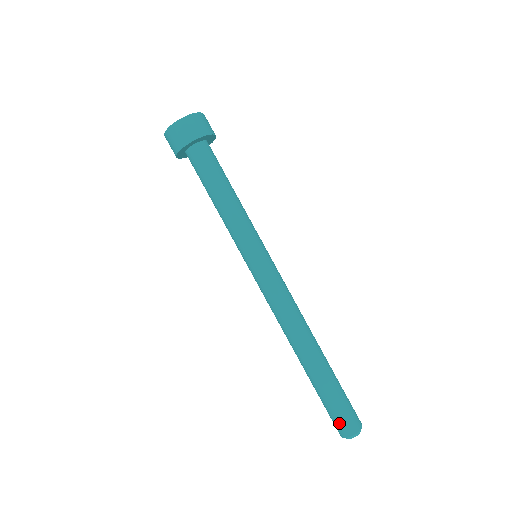
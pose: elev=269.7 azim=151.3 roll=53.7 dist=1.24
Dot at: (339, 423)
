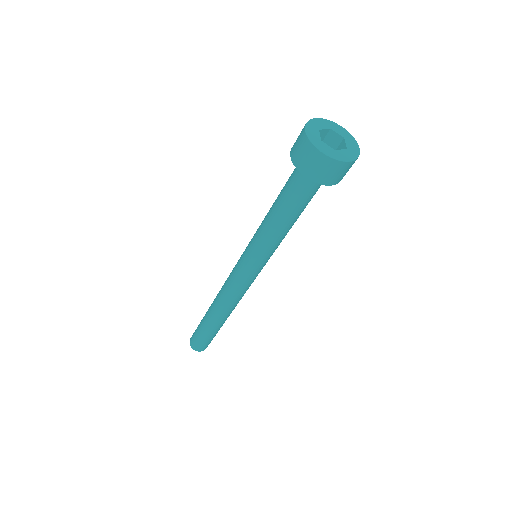
Dot at: (200, 346)
